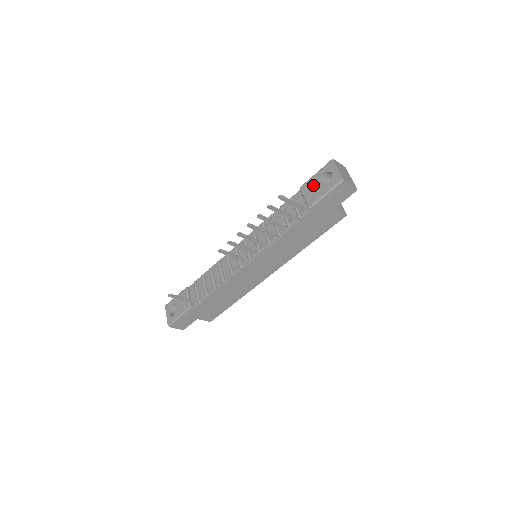
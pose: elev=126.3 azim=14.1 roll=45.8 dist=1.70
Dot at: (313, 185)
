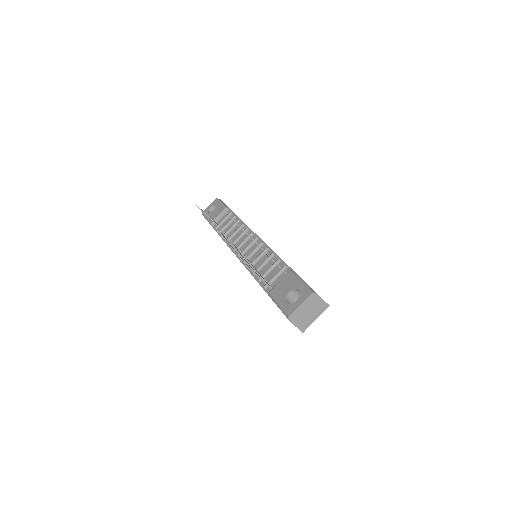
Dot at: (289, 285)
